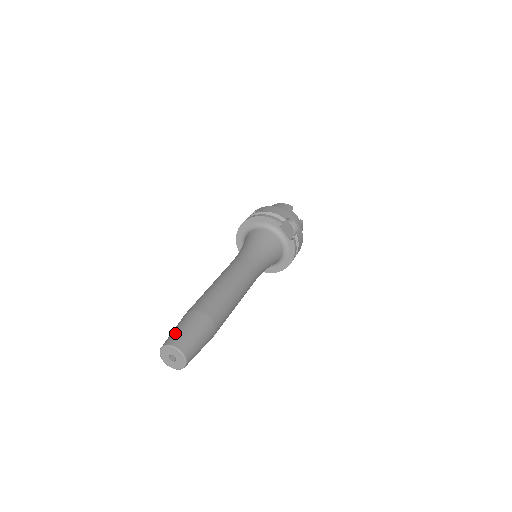
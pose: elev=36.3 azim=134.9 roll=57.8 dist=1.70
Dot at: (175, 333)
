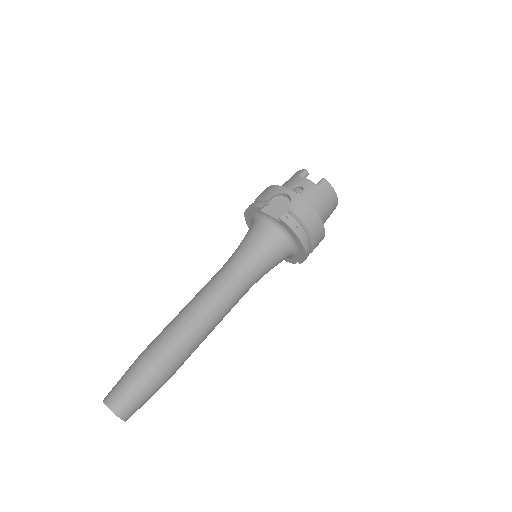
Dot at: (115, 385)
